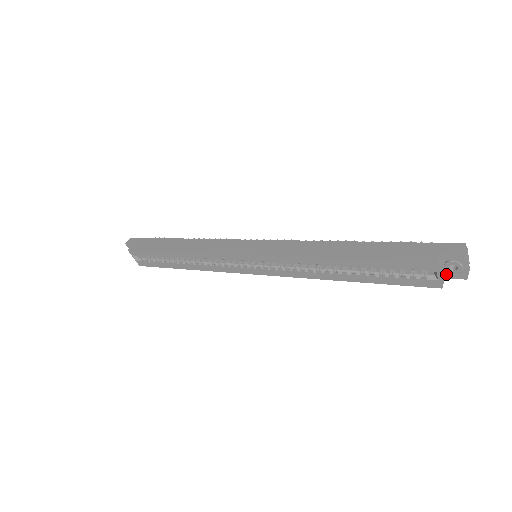
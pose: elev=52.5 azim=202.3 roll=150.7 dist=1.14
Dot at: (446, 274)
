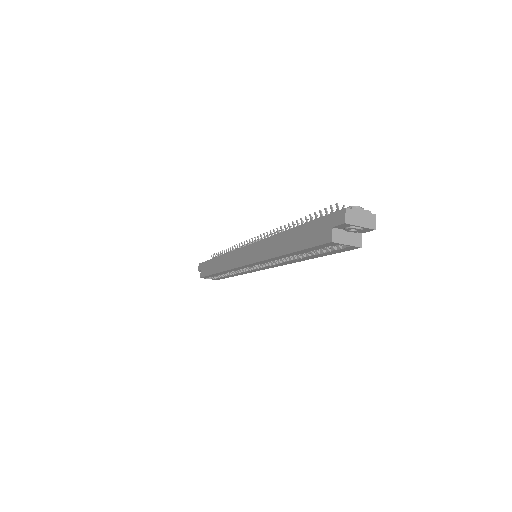
Dot at: (358, 232)
